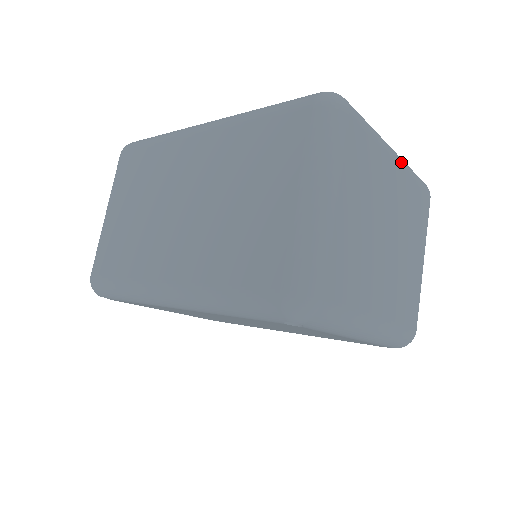
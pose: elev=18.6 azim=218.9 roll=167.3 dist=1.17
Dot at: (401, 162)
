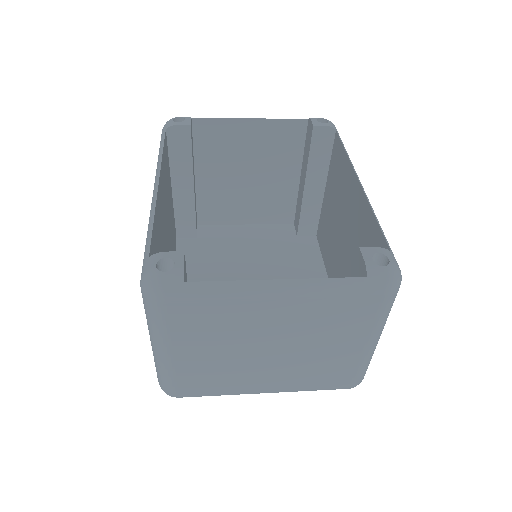
Dot at: (293, 293)
